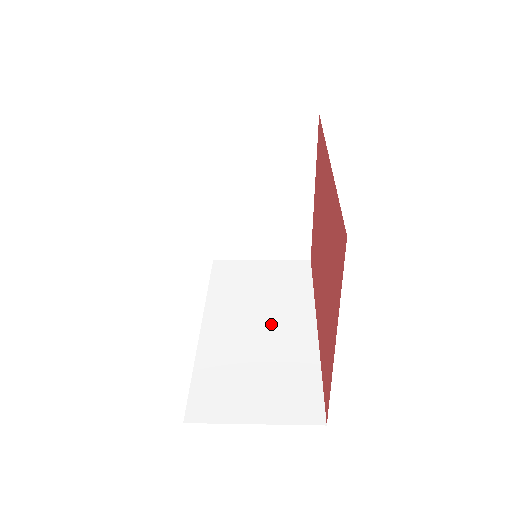
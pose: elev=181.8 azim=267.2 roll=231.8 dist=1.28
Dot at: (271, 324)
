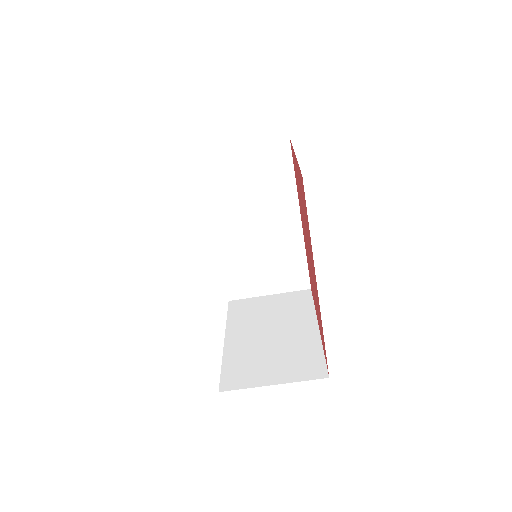
Dot at: occluded
